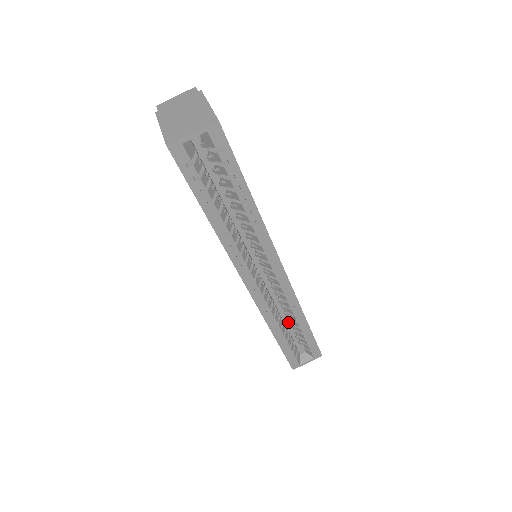
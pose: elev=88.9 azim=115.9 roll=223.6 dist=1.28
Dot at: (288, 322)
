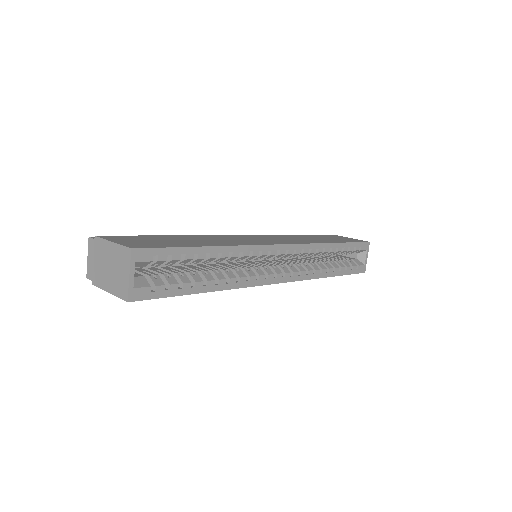
Dot at: occluded
